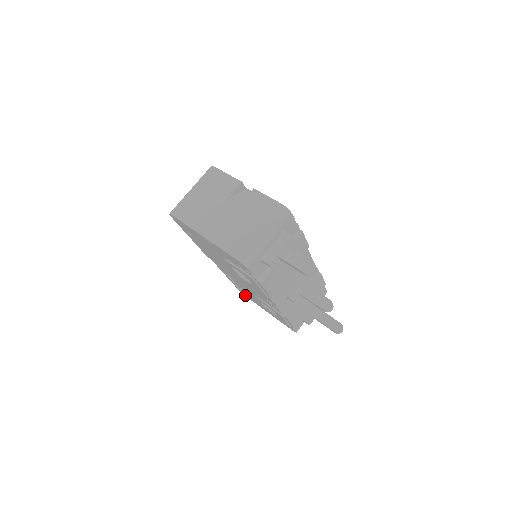
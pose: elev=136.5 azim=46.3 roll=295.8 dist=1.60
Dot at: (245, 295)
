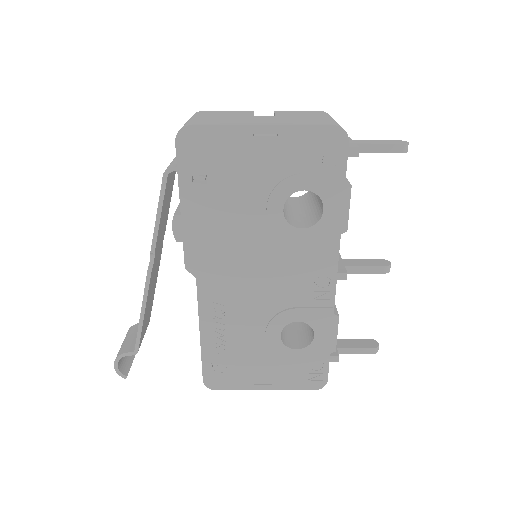
Dot at: (216, 383)
